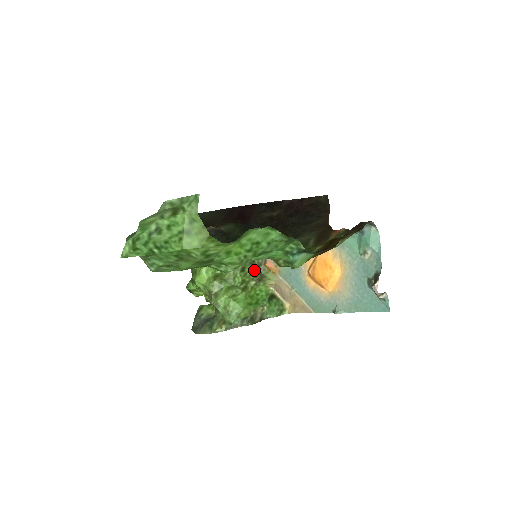
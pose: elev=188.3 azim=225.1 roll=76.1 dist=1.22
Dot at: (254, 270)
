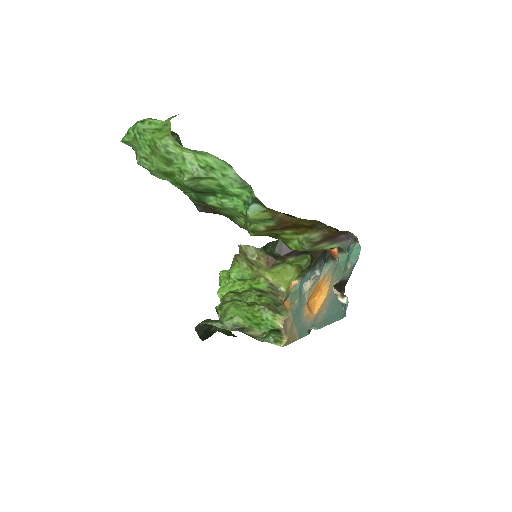
Dot at: (271, 303)
